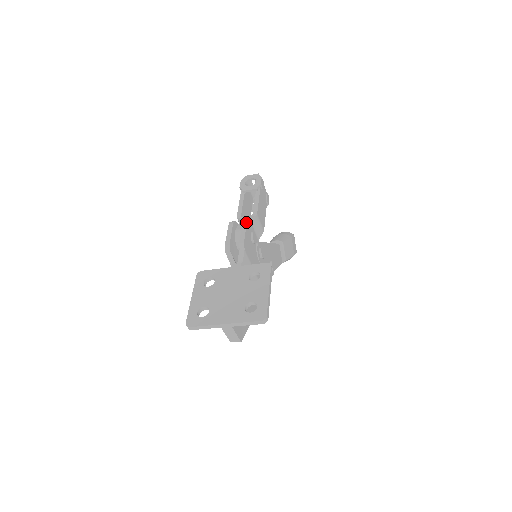
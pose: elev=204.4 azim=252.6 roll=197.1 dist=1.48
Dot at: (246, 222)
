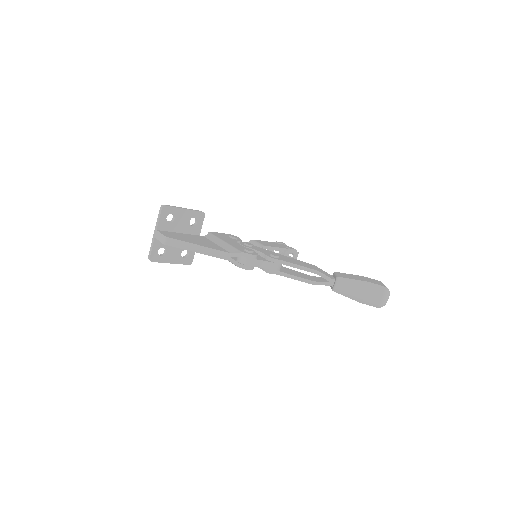
Dot at: (227, 234)
